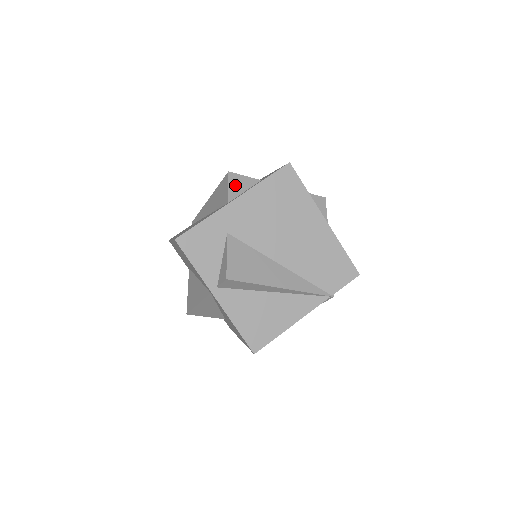
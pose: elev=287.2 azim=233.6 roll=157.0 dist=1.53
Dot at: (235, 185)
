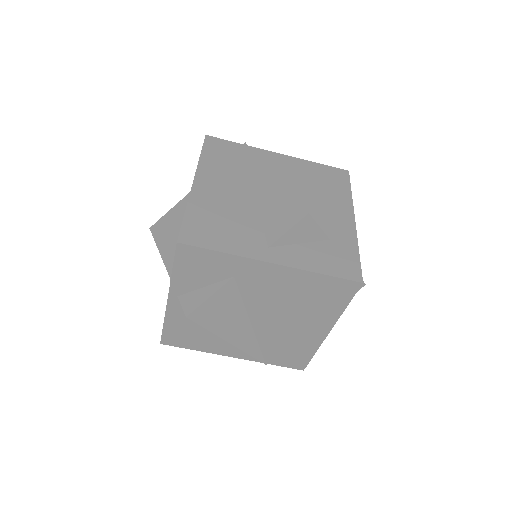
Dot at: (298, 232)
